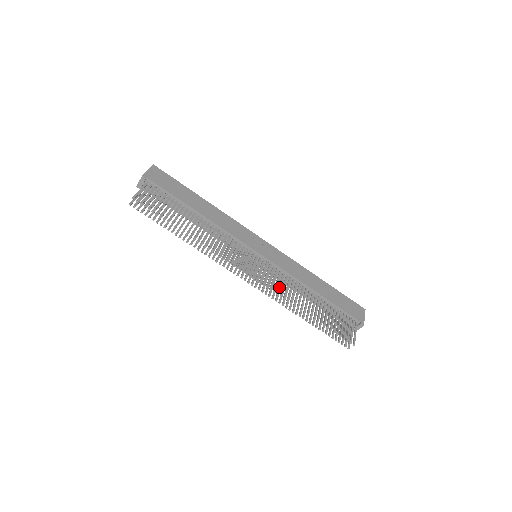
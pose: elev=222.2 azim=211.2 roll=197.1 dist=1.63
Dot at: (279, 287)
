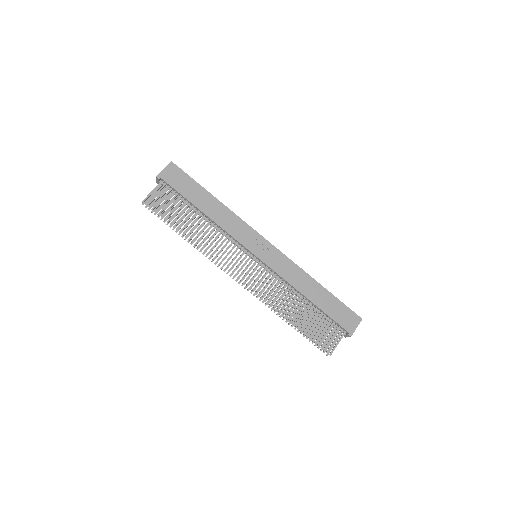
Dot at: (267, 292)
